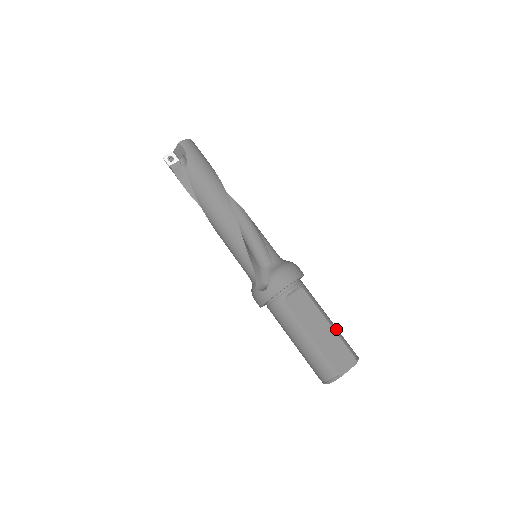
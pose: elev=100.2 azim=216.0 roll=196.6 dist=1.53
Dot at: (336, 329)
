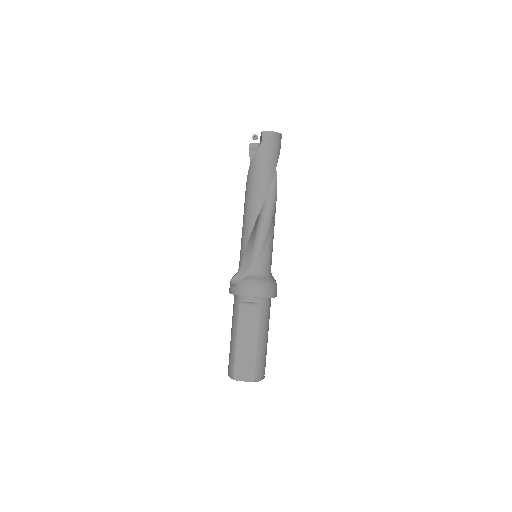
Dot at: (260, 350)
